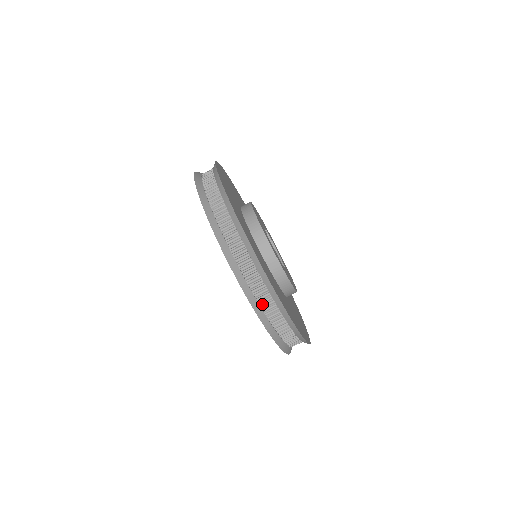
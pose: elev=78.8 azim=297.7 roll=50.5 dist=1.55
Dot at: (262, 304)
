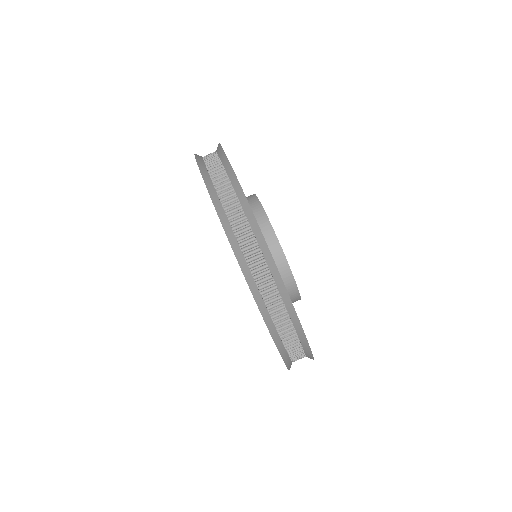
Dot at: (275, 318)
